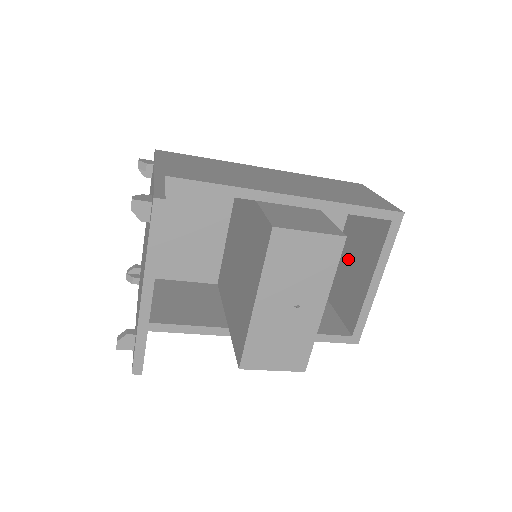
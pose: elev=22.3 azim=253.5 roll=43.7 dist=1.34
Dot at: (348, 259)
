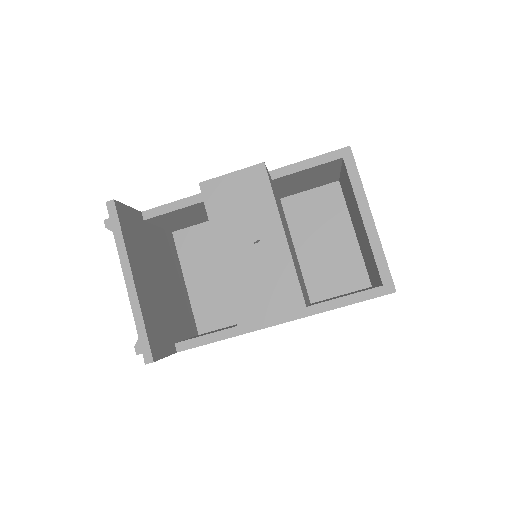
Dot at: (358, 231)
